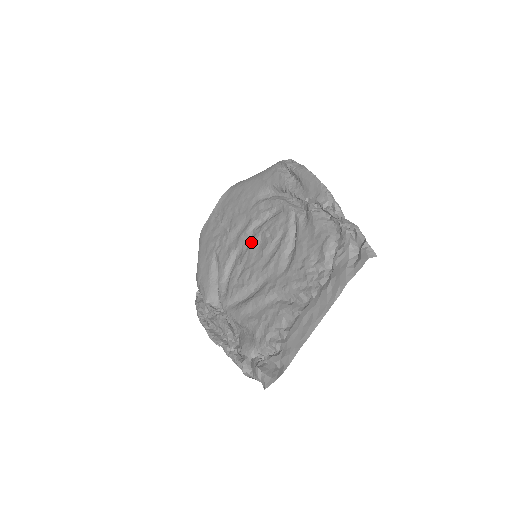
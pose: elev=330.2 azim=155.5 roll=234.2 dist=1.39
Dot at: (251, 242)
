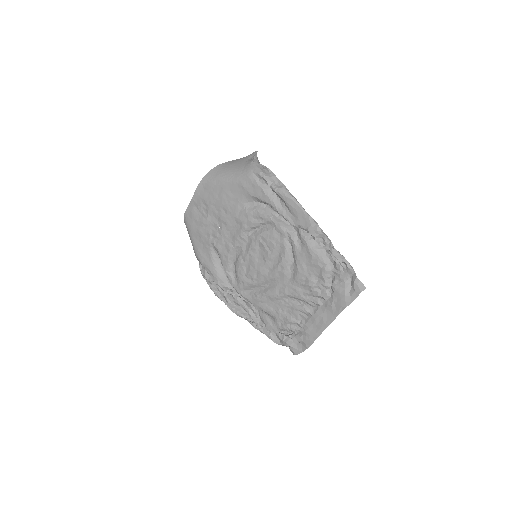
Dot at: (250, 247)
